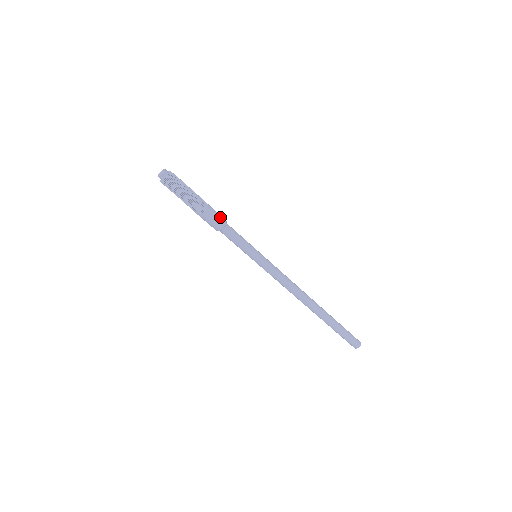
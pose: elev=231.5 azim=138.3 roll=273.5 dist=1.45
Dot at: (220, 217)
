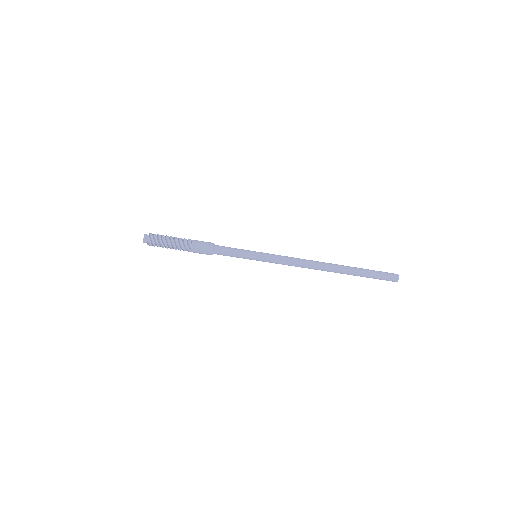
Dot at: (207, 246)
